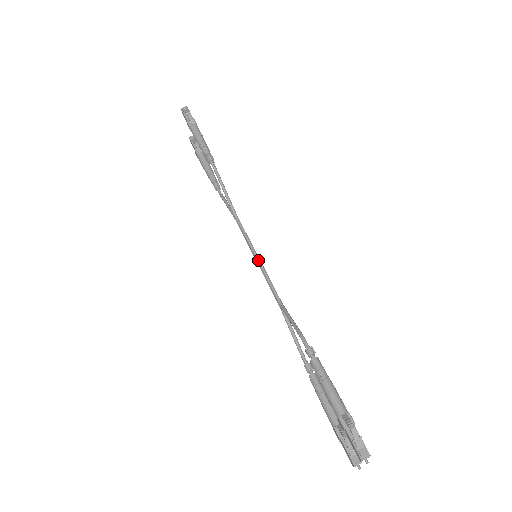
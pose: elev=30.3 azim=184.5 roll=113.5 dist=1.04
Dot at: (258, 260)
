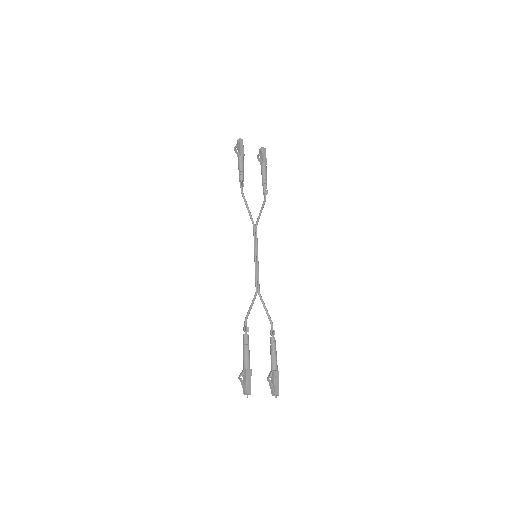
Dot at: (254, 260)
